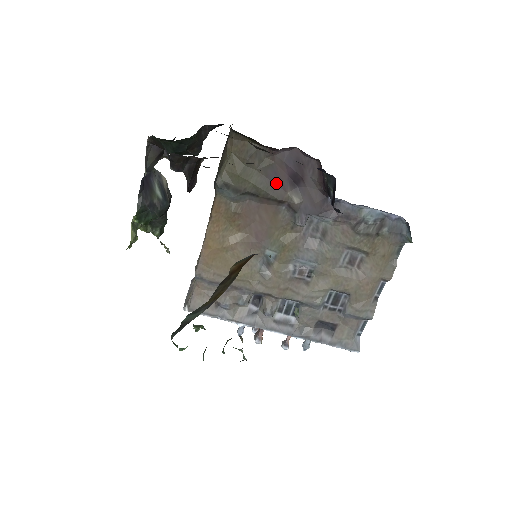
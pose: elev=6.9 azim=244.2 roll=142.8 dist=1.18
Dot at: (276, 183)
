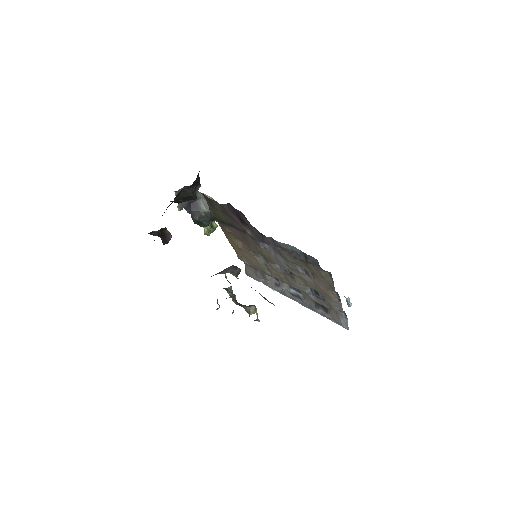
Dot at: (234, 221)
